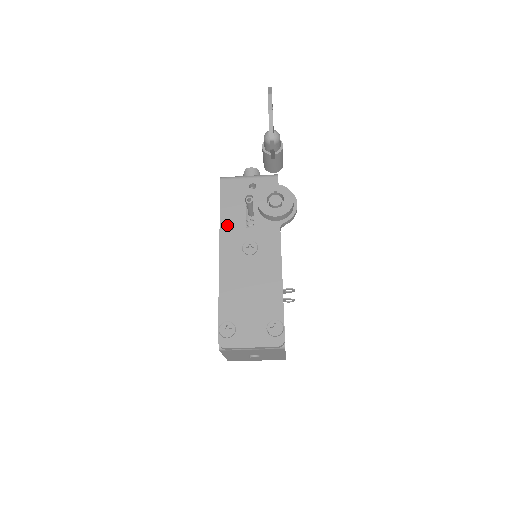
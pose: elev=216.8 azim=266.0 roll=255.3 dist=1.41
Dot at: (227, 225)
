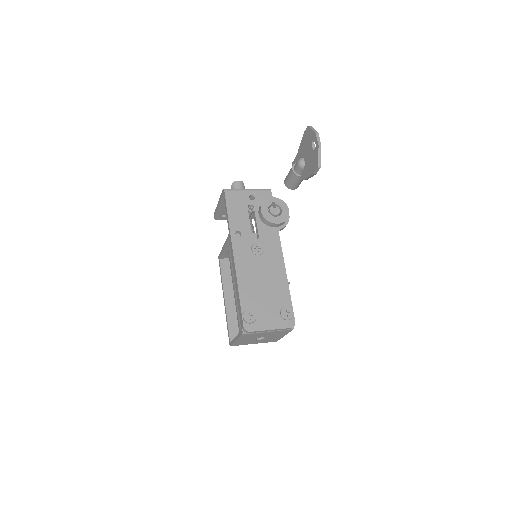
Dot at: (236, 230)
